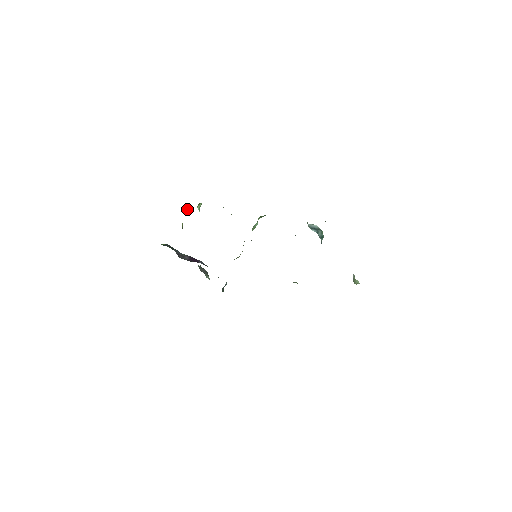
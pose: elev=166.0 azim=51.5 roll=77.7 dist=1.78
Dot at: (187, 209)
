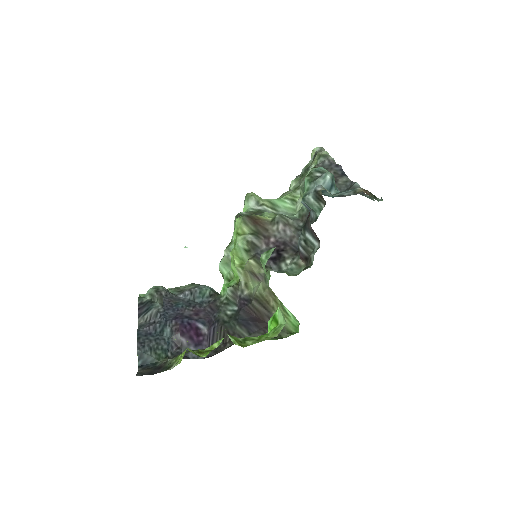
Dot at: occluded
